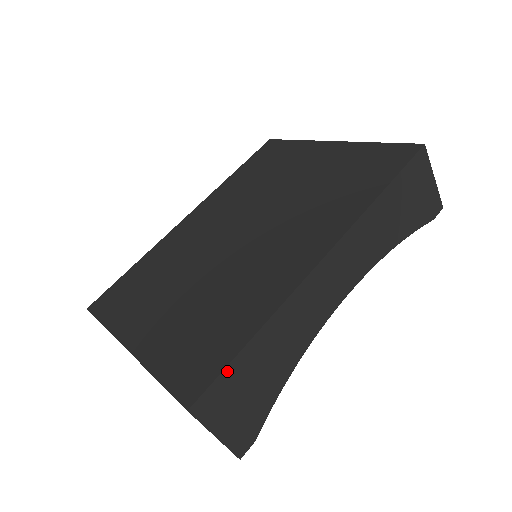
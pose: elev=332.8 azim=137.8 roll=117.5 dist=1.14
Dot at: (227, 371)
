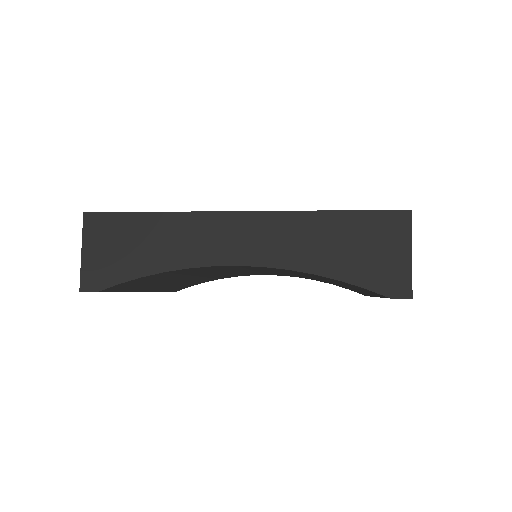
Dot at: (120, 215)
